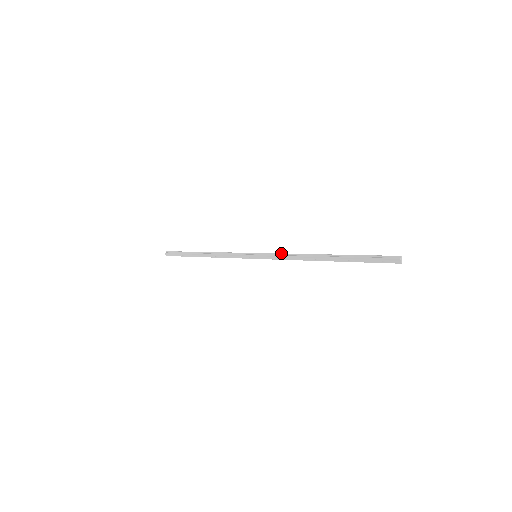
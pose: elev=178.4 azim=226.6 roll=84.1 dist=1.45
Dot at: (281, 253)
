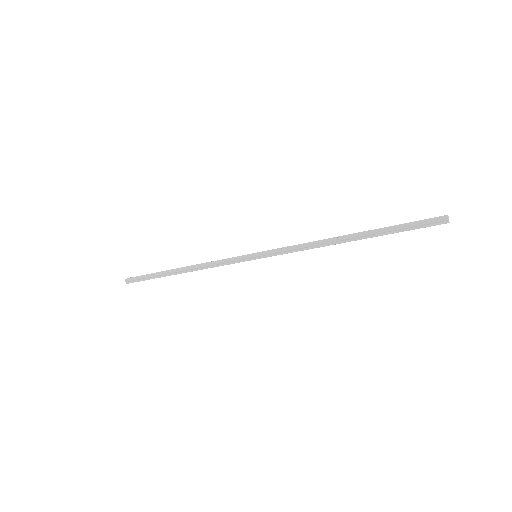
Dot at: occluded
